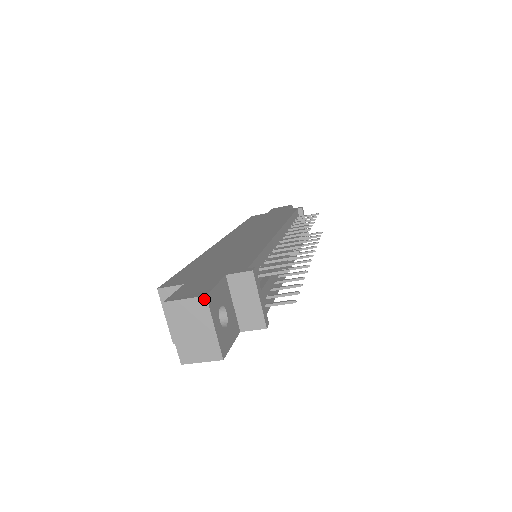
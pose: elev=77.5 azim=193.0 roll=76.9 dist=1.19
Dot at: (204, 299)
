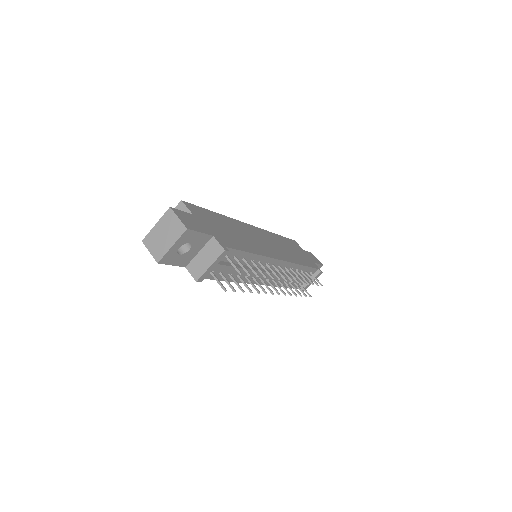
Dot at: (185, 229)
